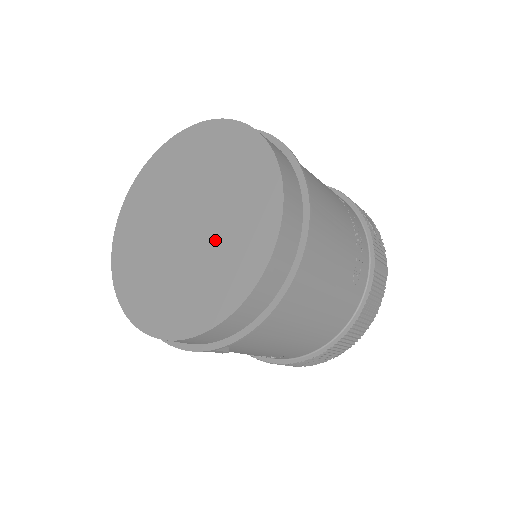
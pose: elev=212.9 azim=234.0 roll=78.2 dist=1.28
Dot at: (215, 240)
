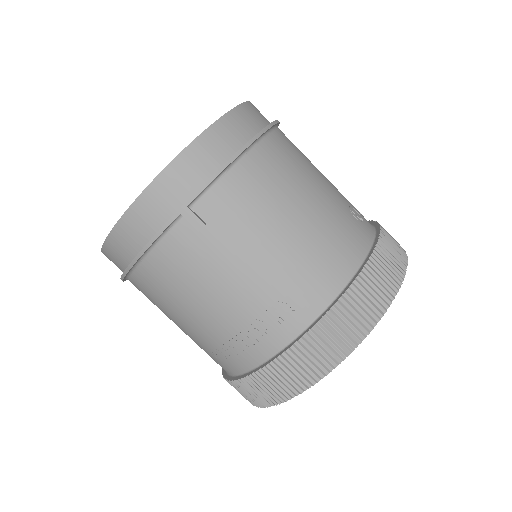
Dot at: occluded
